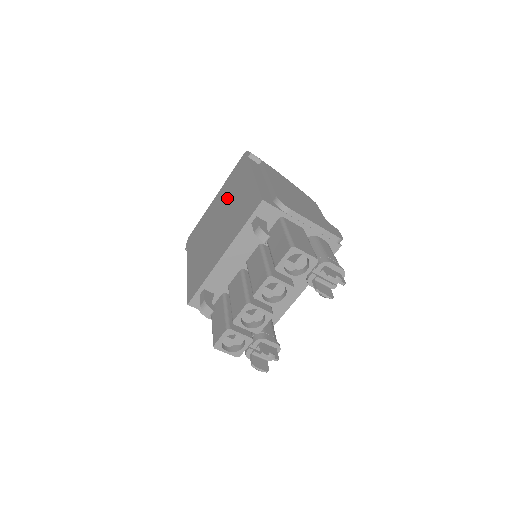
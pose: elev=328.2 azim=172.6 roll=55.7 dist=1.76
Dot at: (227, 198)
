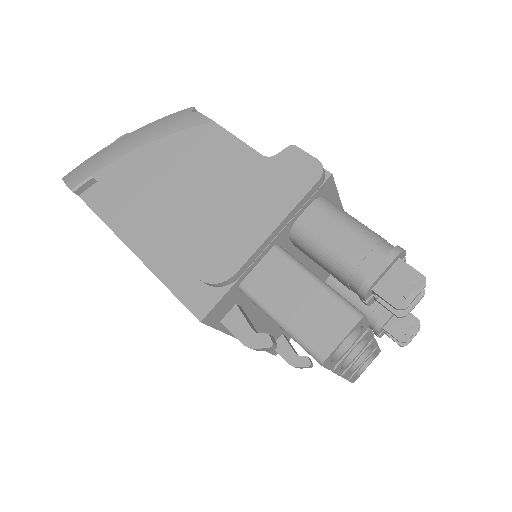
Dot at: occluded
